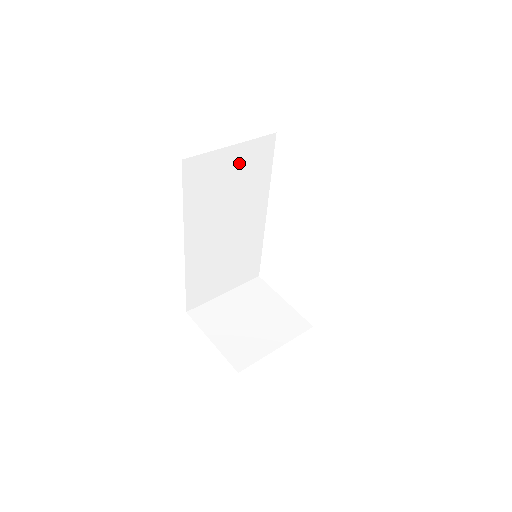
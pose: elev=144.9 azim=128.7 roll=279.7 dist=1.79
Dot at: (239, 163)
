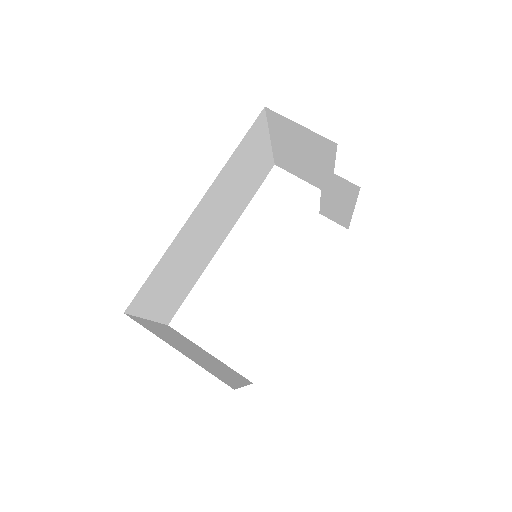
Dot at: (258, 162)
